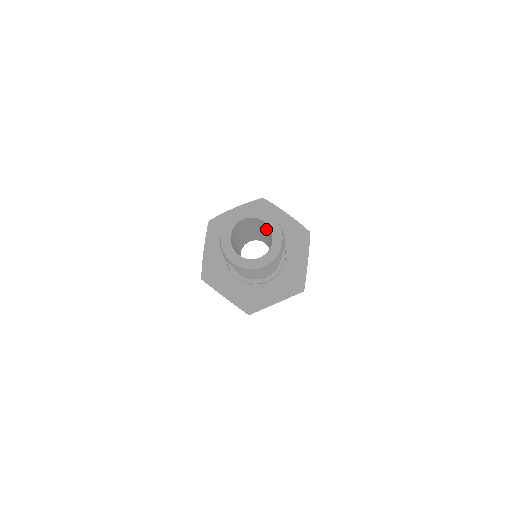
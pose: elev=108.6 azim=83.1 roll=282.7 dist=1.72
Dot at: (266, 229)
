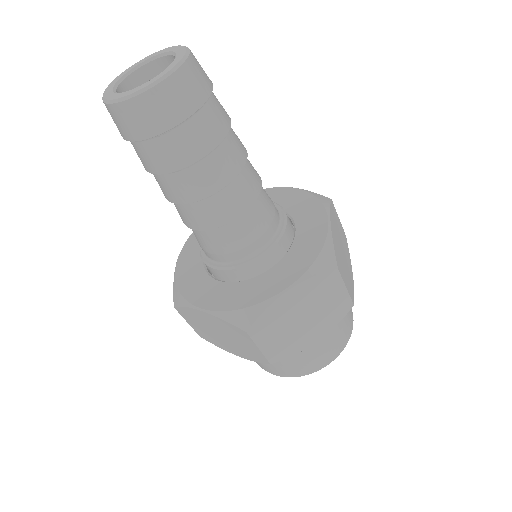
Dot at: occluded
